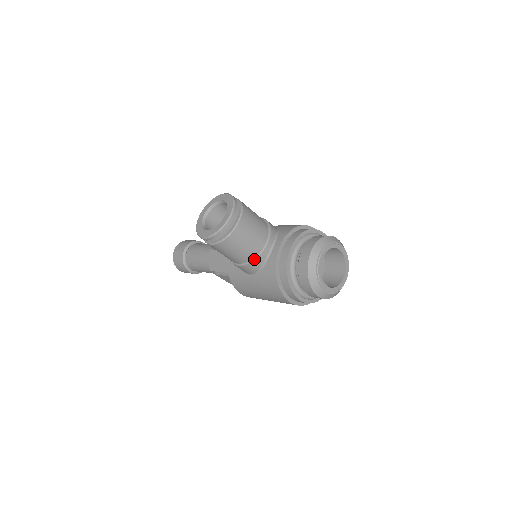
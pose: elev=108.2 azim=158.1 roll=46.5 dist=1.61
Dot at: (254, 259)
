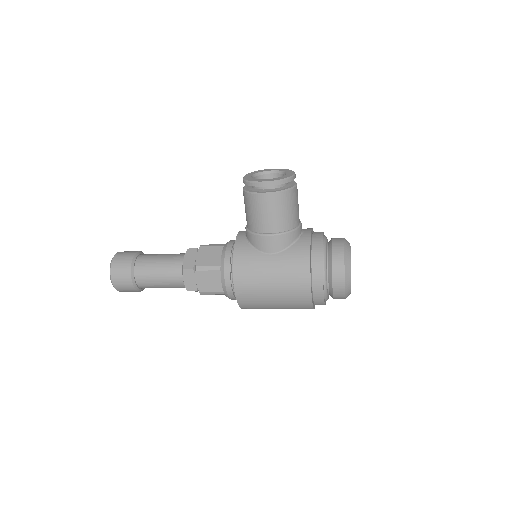
Dot at: (291, 231)
